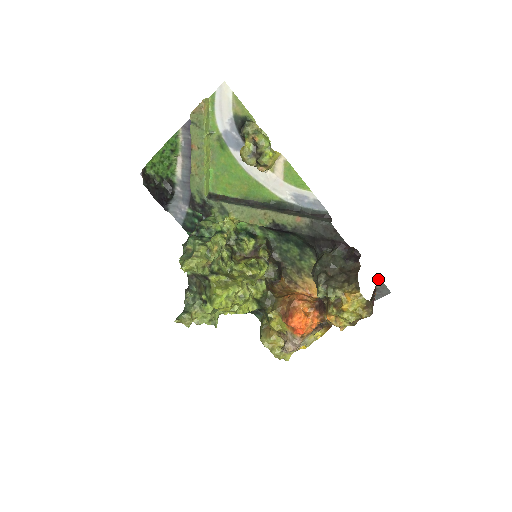
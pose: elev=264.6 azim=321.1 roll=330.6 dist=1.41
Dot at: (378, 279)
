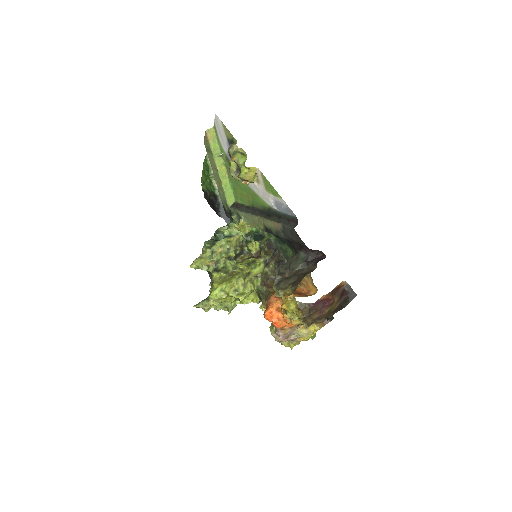
Dot at: (344, 281)
